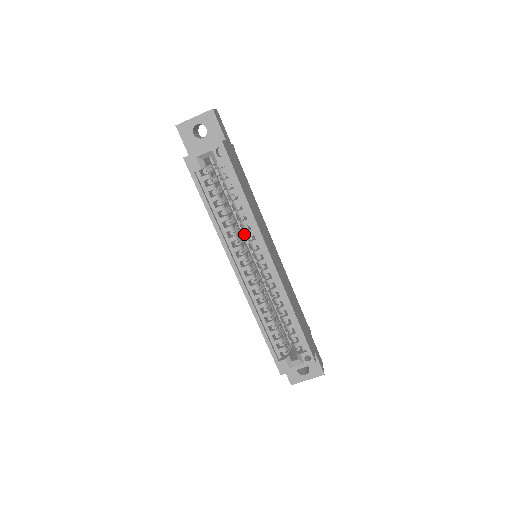
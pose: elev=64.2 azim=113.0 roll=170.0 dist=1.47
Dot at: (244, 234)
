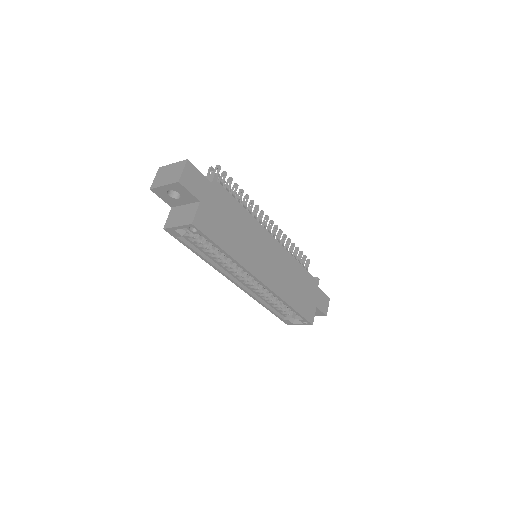
Dot at: occluded
